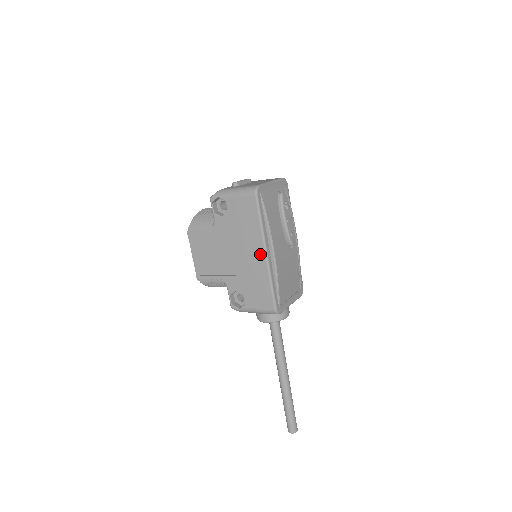
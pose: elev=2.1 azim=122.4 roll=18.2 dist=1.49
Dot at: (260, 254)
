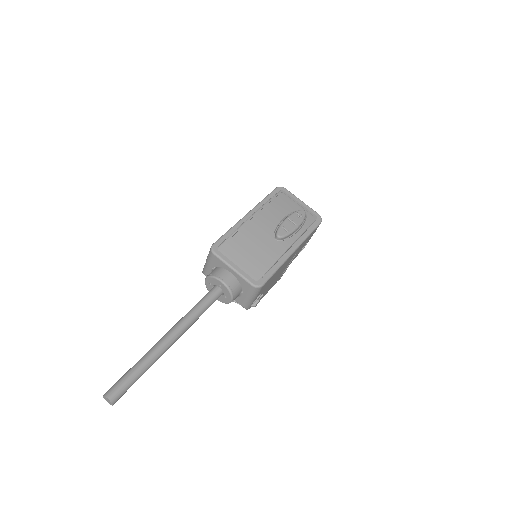
Dot at: occluded
